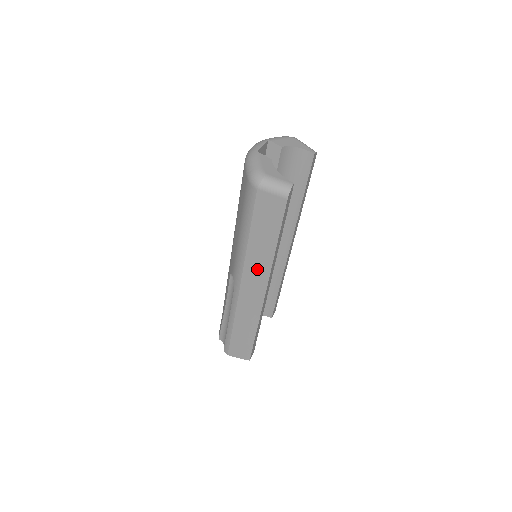
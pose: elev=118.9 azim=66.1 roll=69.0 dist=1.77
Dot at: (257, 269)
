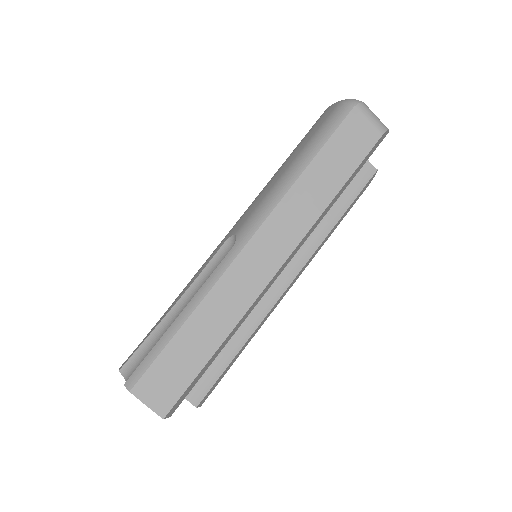
Dot at: (290, 222)
